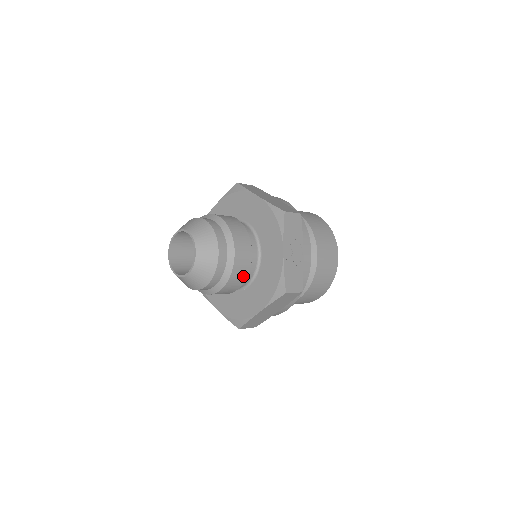
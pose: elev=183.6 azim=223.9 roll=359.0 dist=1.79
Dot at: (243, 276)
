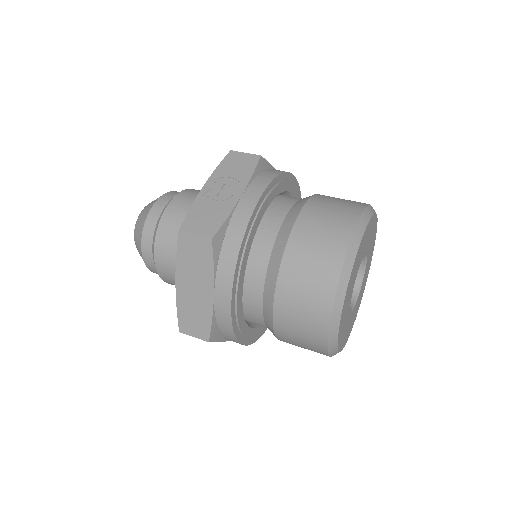
Dot at: (176, 237)
